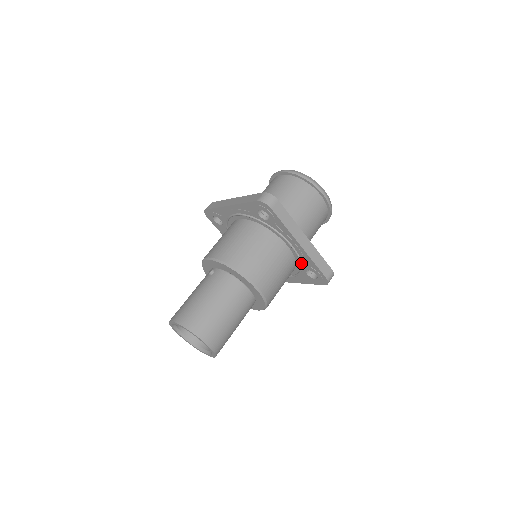
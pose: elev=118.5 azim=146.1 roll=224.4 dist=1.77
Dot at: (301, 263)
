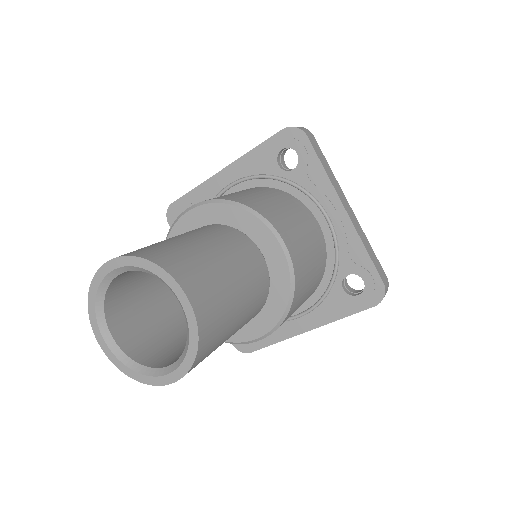
Dot at: (337, 259)
